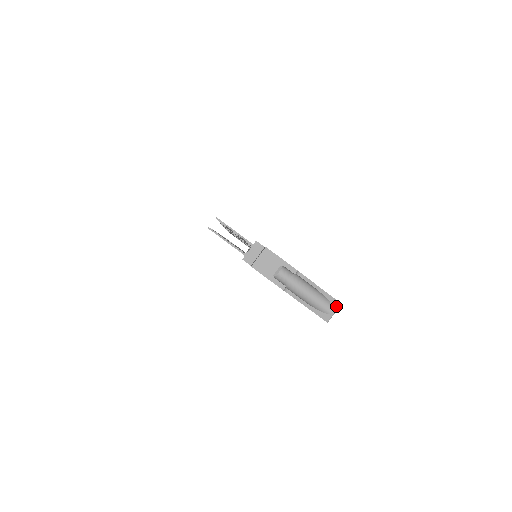
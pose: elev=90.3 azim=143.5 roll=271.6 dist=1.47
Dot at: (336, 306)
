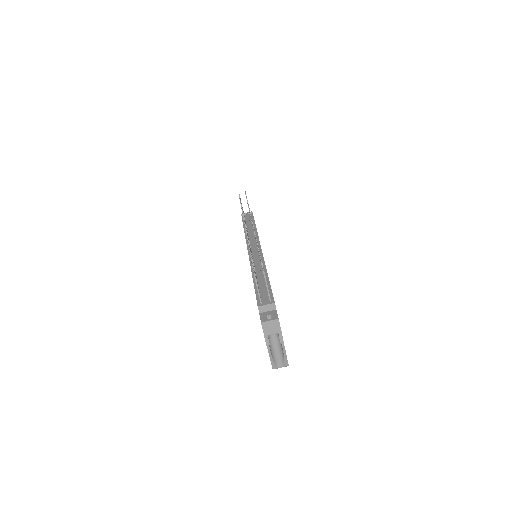
Dot at: (285, 365)
